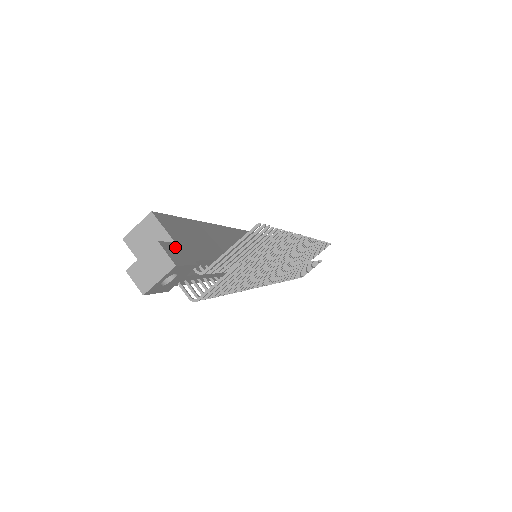
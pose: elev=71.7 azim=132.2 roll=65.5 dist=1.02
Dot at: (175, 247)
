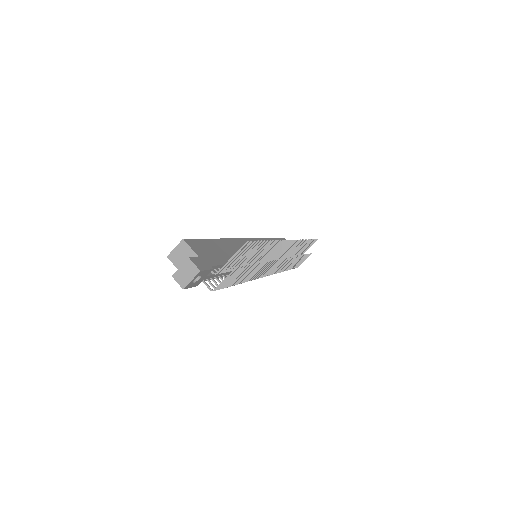
Dot at: (199, 260)
